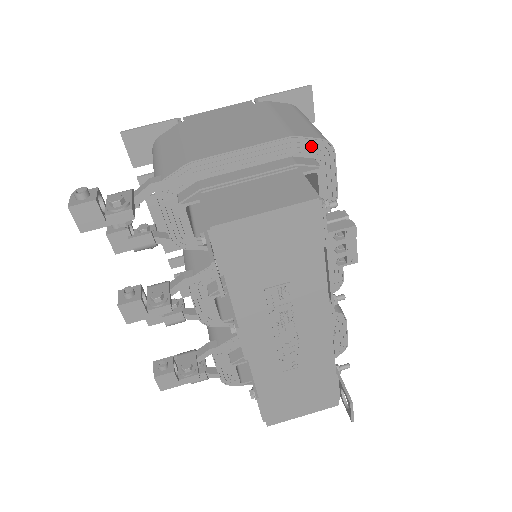
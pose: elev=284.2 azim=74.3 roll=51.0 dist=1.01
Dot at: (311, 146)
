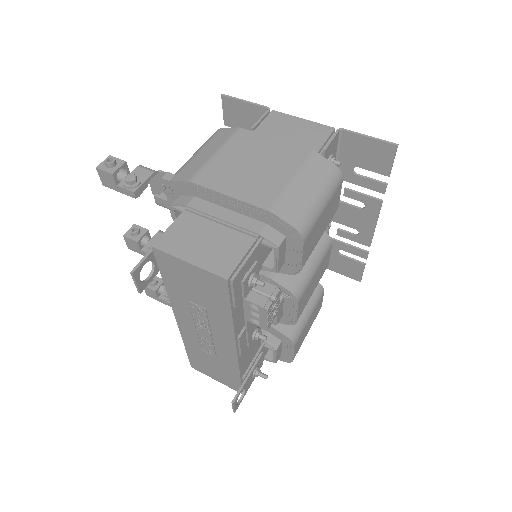
Dot at: (284, 226)
